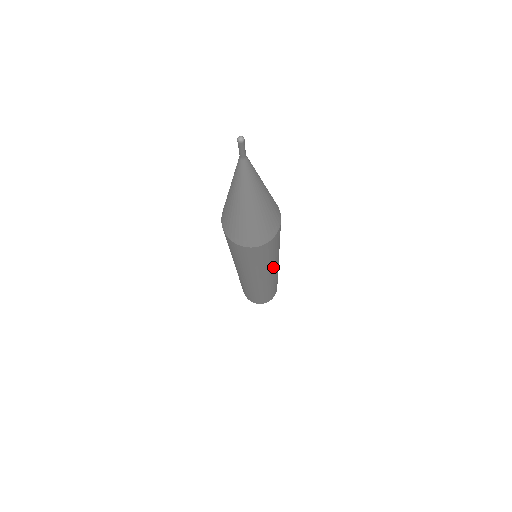
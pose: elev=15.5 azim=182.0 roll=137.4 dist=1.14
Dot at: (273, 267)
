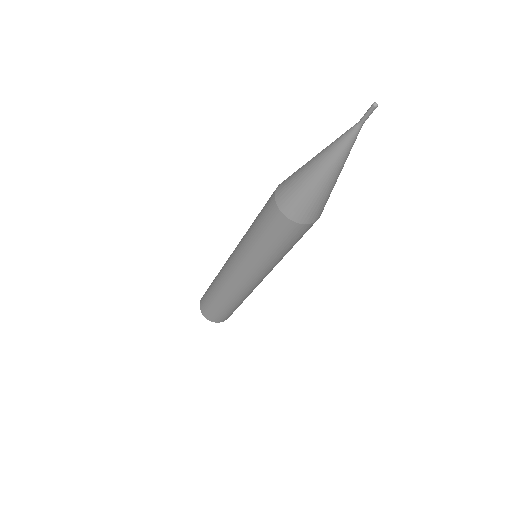
Dot at: (263, 270)
